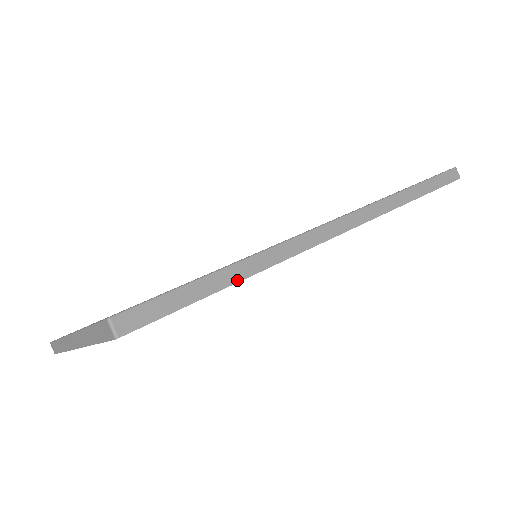
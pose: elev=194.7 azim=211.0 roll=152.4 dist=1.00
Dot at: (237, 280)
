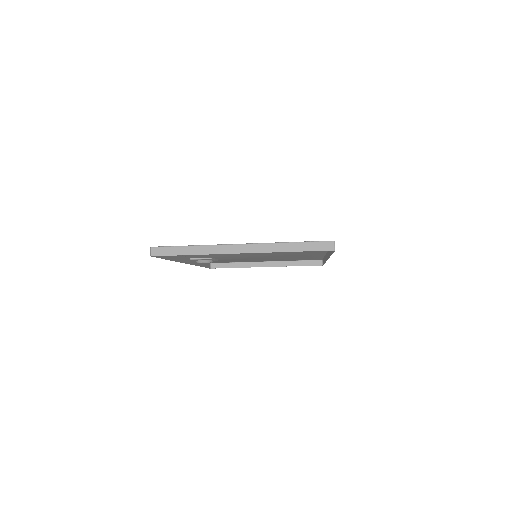
Dot at: occluded
